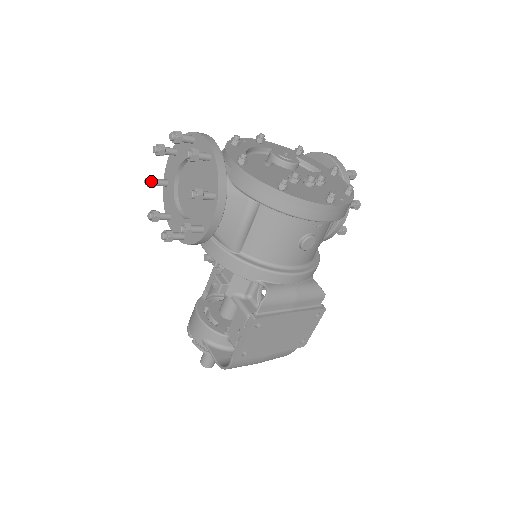
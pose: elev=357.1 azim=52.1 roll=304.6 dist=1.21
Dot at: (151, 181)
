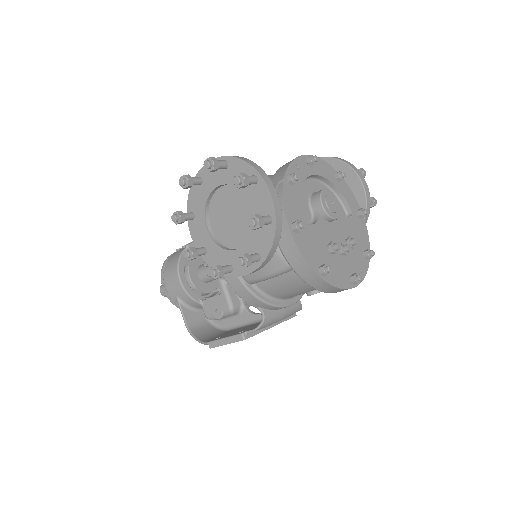
Dot at: (188, 185)
